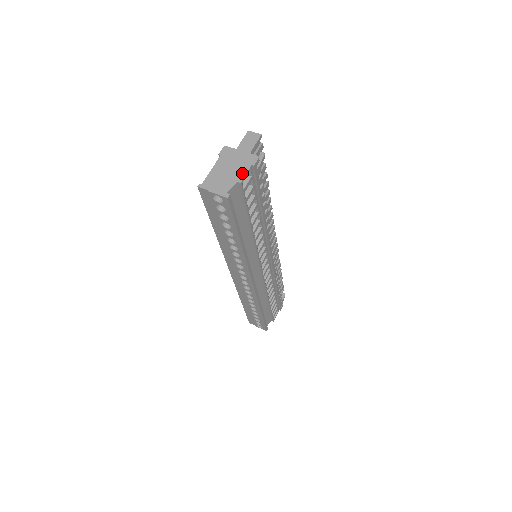
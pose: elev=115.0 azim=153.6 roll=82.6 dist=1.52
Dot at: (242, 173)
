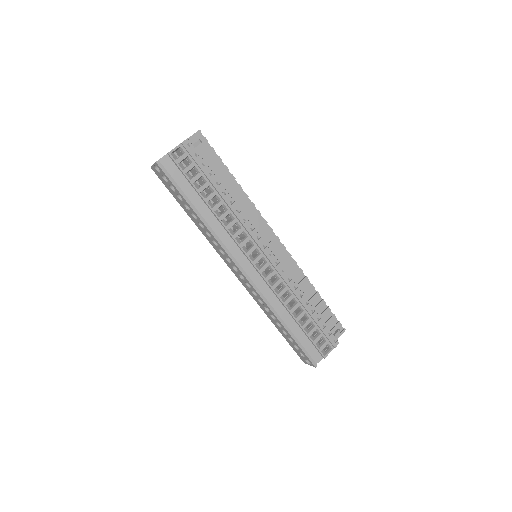
Dot at: (173, 149)
